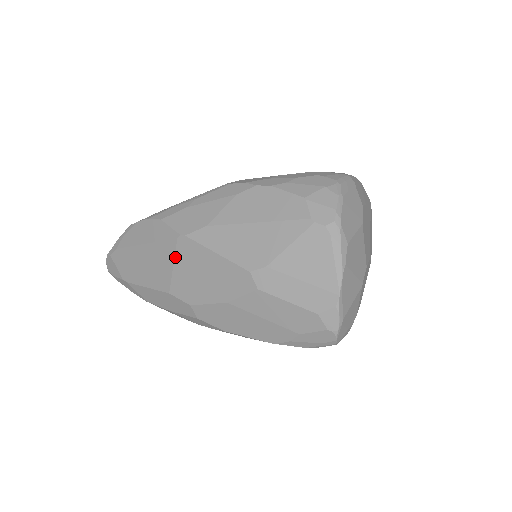
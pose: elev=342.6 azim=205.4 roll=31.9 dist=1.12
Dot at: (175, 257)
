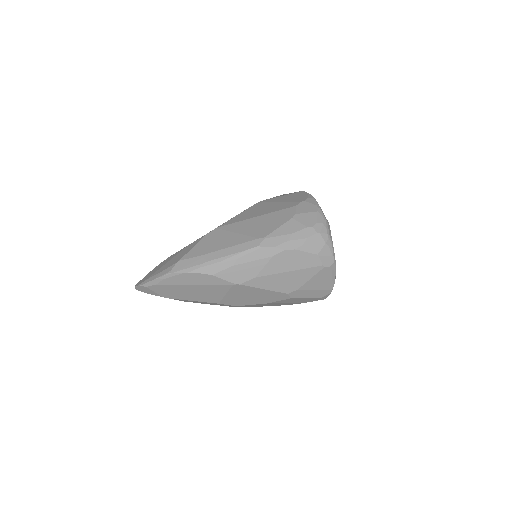
Dot at: (228, 292)
